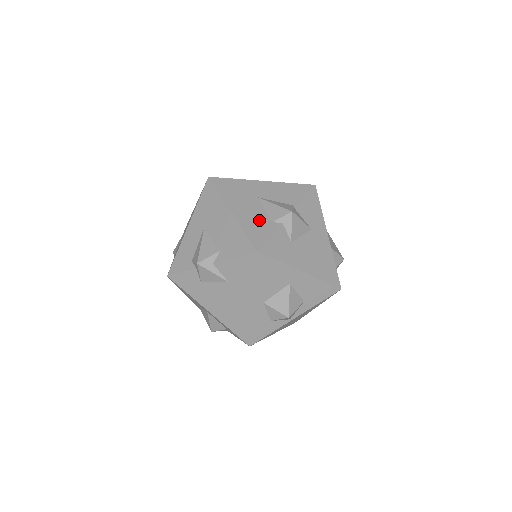
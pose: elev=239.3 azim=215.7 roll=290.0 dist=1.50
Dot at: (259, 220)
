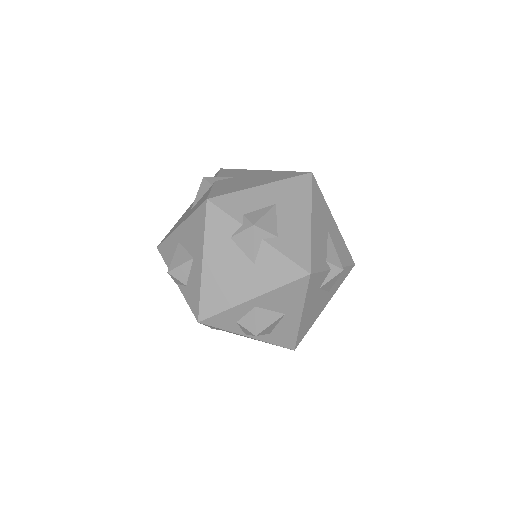
Dot at: (322, 249)
